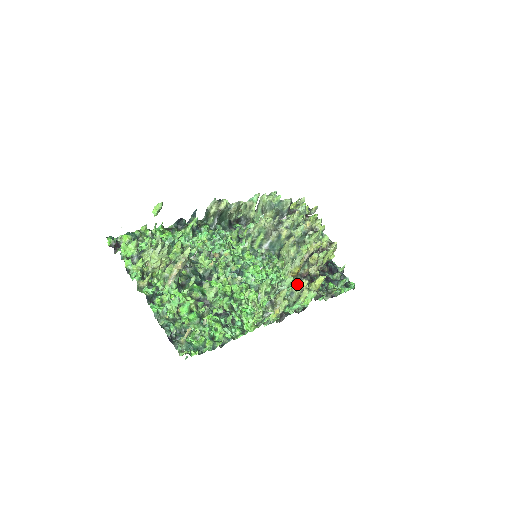
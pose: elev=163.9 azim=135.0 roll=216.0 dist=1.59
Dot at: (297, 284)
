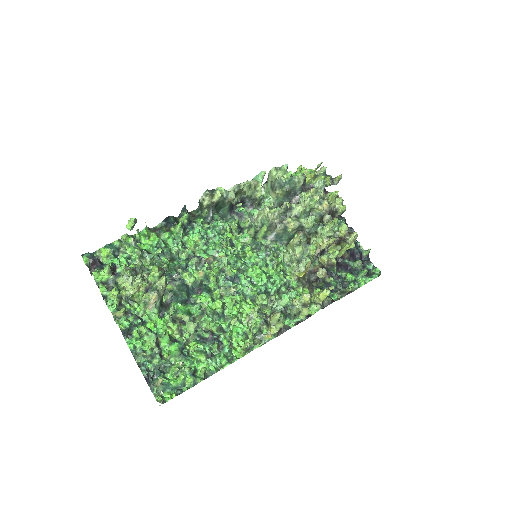
Dot at: (297, 300)
